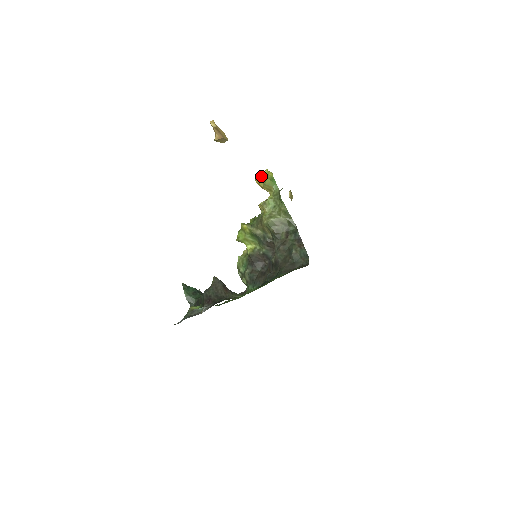
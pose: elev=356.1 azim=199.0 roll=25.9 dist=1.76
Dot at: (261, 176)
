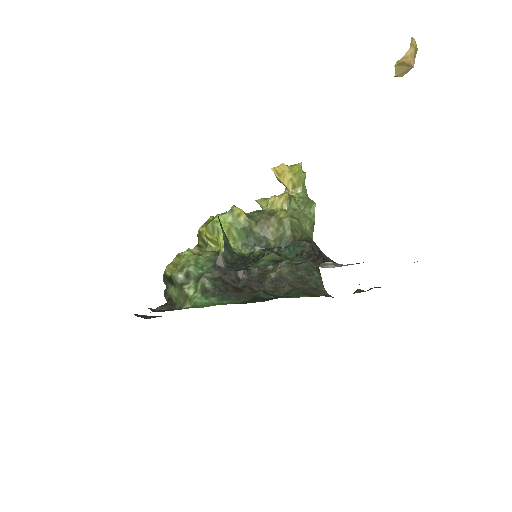
Dot at: (291, 166)
